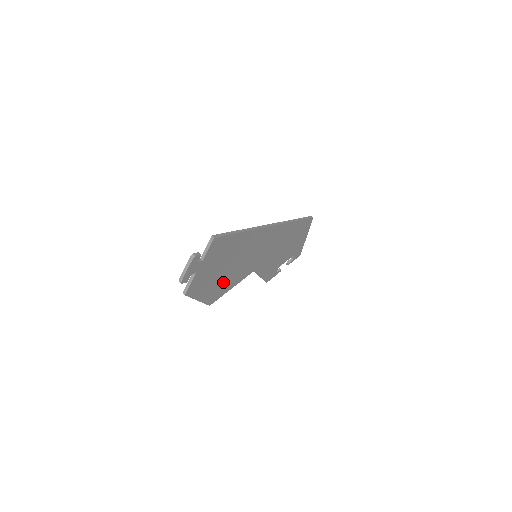
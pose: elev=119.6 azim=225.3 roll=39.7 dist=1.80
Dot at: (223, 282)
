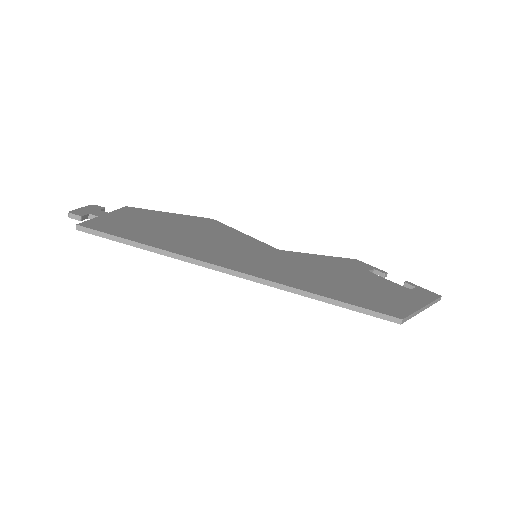
Dot at: occluded
